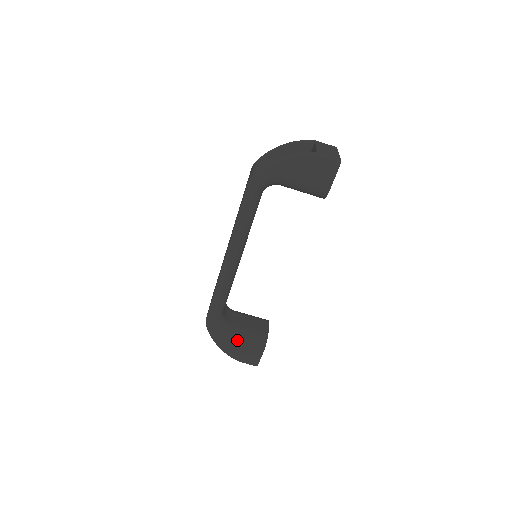
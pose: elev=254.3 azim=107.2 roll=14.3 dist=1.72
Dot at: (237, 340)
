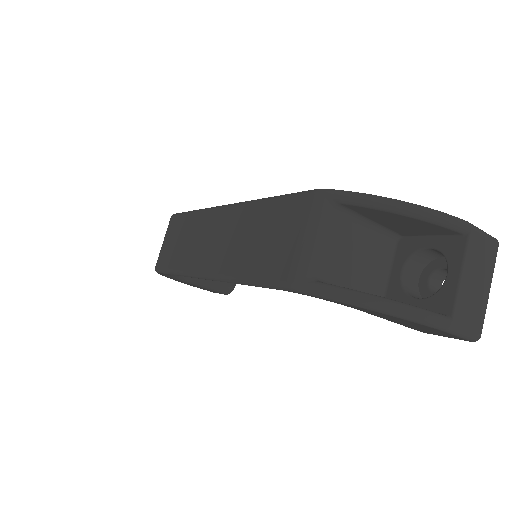
Dot at: (194, 284)
